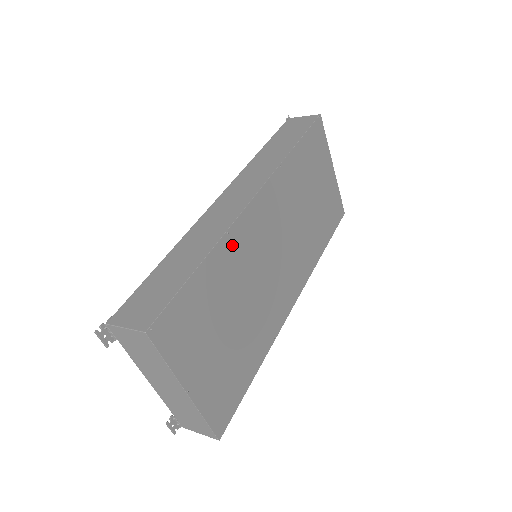
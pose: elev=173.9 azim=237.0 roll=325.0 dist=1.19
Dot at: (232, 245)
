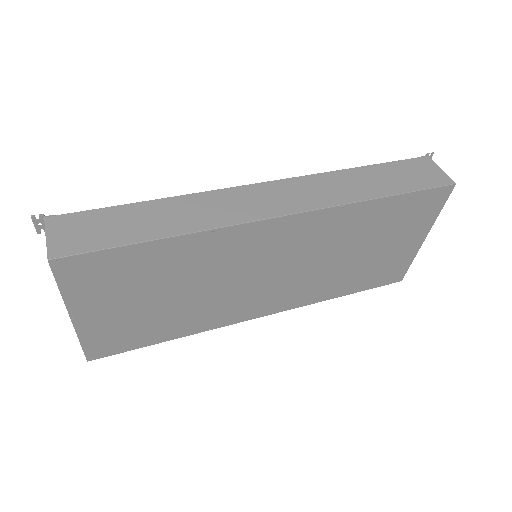
Dot at: (212, 242)
